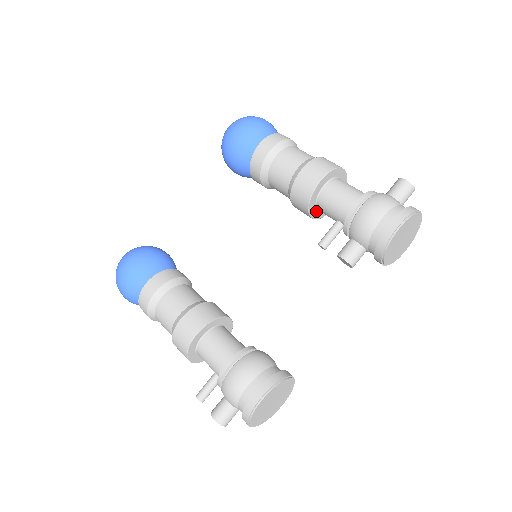
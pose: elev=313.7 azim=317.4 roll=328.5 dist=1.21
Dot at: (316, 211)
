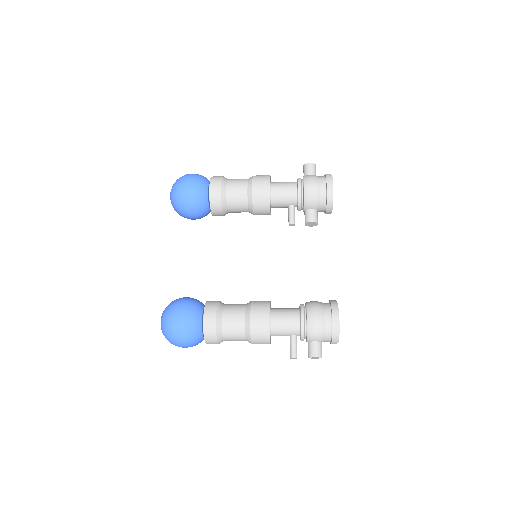
Dot at: occluded
